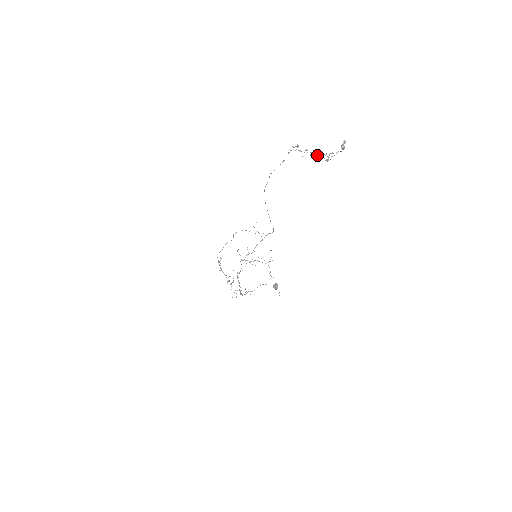
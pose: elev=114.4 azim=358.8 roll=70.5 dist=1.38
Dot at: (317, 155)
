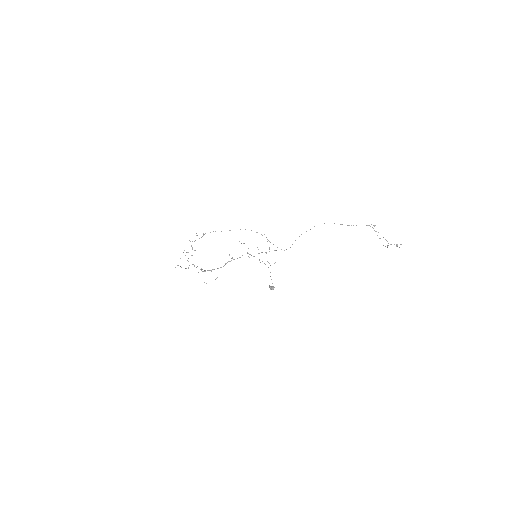
Dot at: occluded
